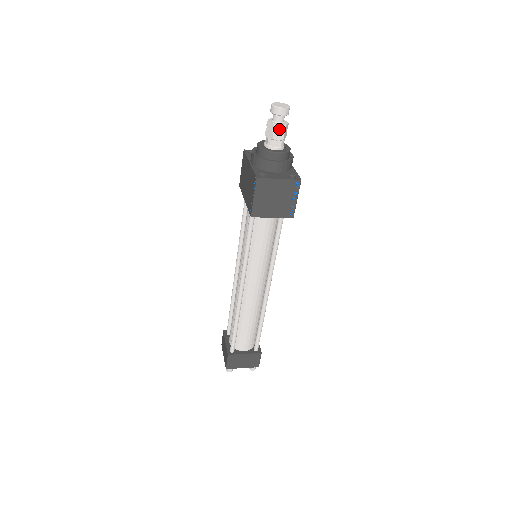
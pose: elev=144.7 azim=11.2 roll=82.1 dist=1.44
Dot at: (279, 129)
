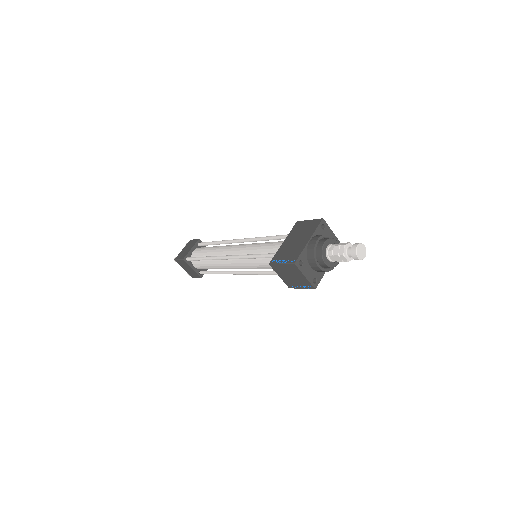
Dot at: (343, 258)
